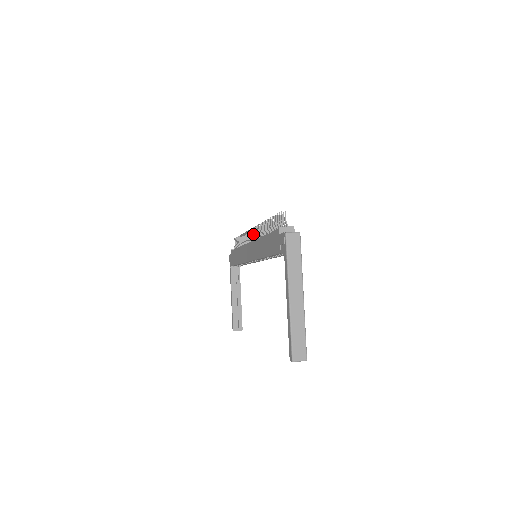
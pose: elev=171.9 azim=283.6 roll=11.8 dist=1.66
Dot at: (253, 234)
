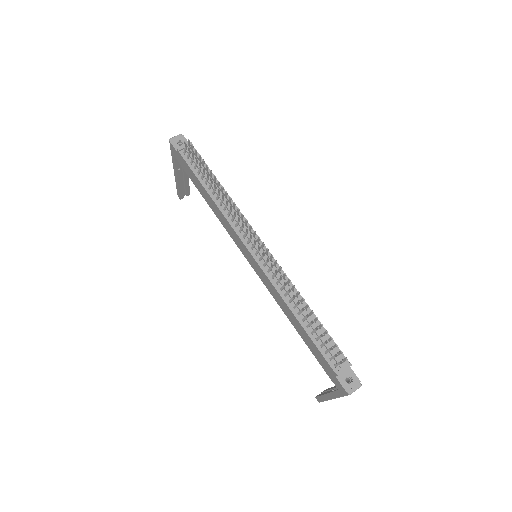
Dot at: occluded
